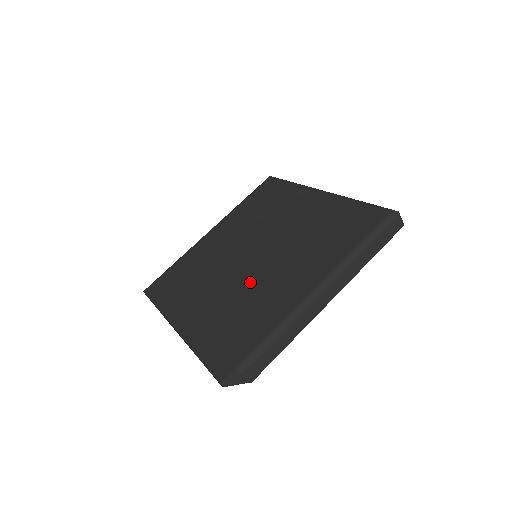
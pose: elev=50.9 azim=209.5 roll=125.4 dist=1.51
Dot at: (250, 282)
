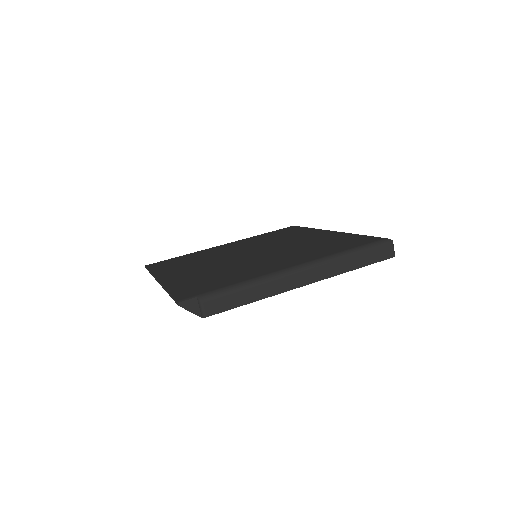
Dot at: (242, 262)
